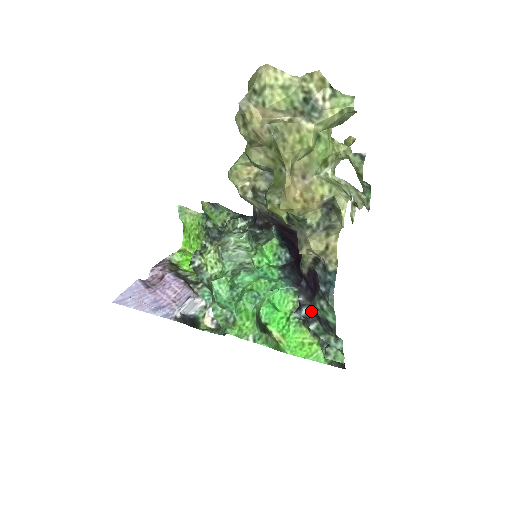
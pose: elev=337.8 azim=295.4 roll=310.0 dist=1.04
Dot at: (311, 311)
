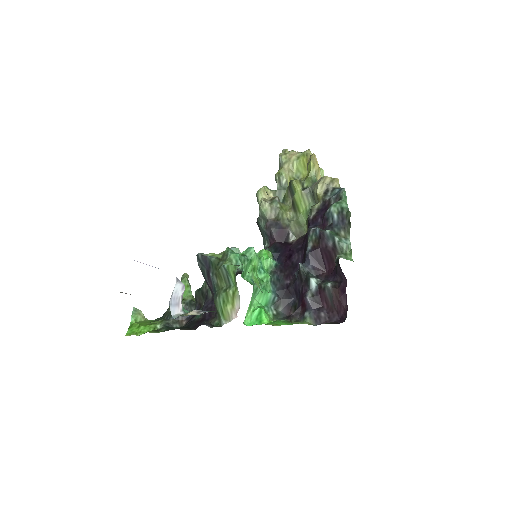
Dot at: (323, 230)
